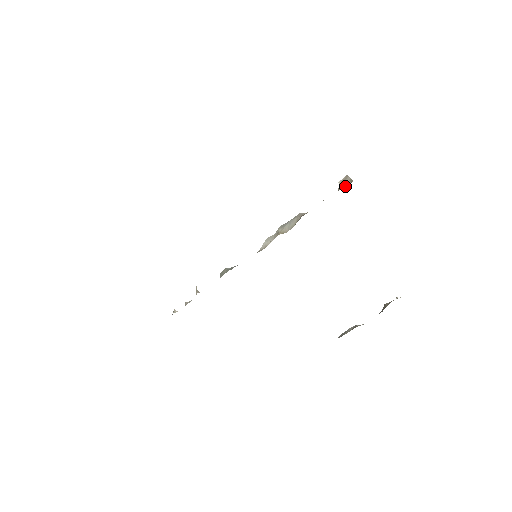
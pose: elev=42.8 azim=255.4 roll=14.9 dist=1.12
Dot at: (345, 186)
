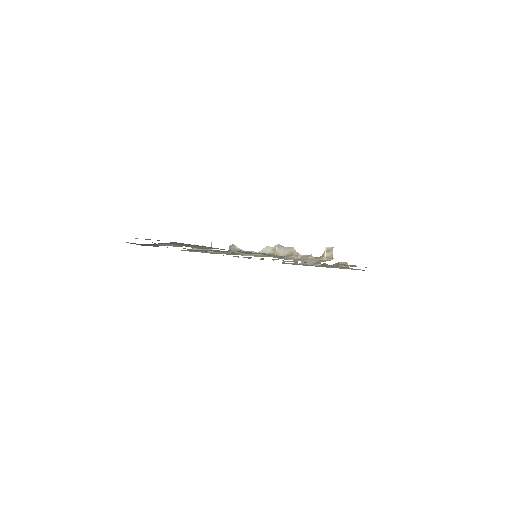
Dot at: (327, 258)
